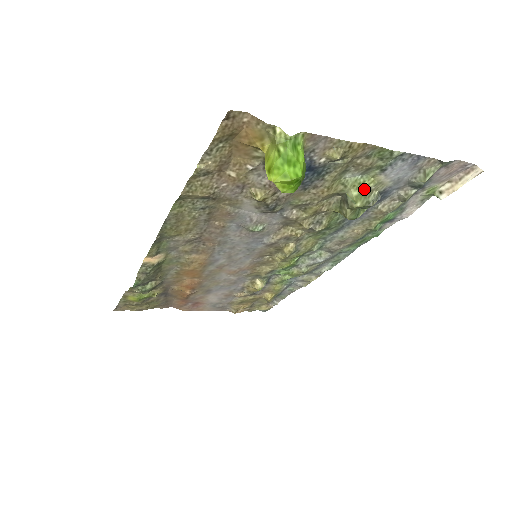
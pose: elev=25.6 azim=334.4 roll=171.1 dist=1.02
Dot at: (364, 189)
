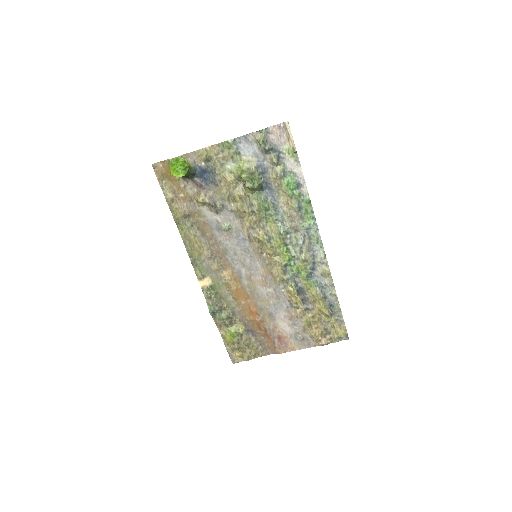
Dot at: (243, 169)
